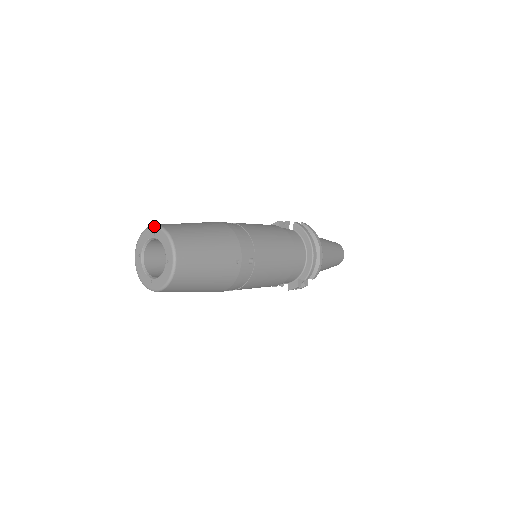
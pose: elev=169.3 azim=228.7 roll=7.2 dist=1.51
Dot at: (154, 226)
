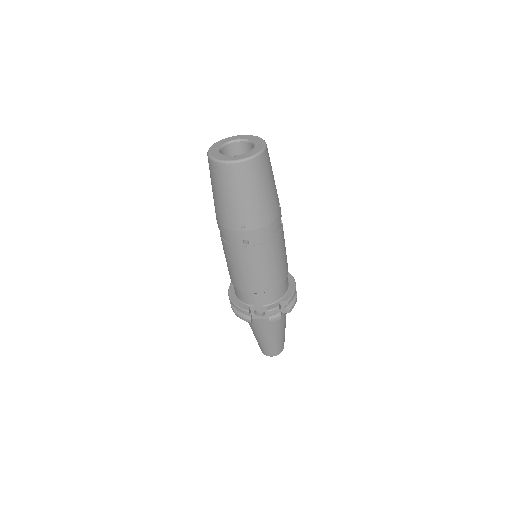
Dot at: (239, 135)
